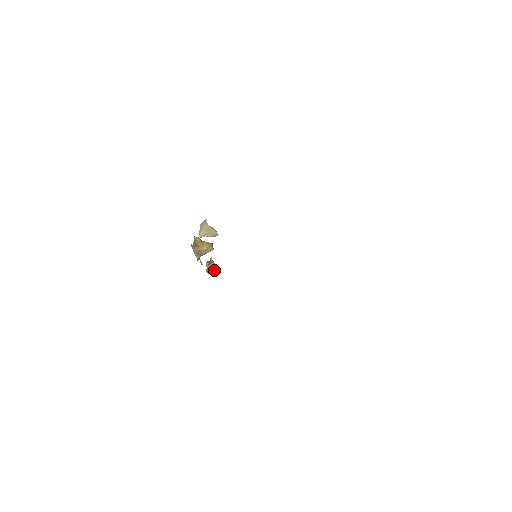
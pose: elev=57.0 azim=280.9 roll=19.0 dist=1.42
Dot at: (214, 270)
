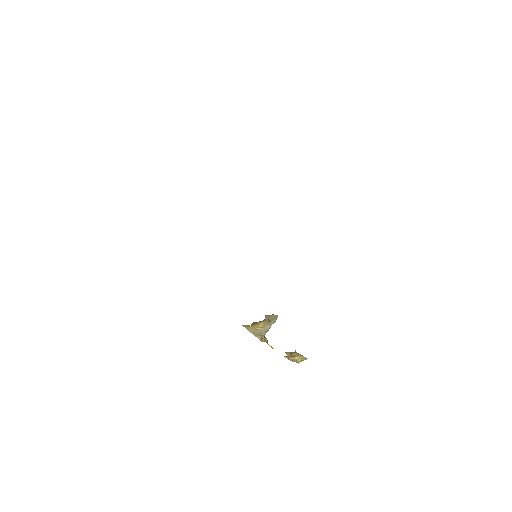
Dot at: (302, 360)
